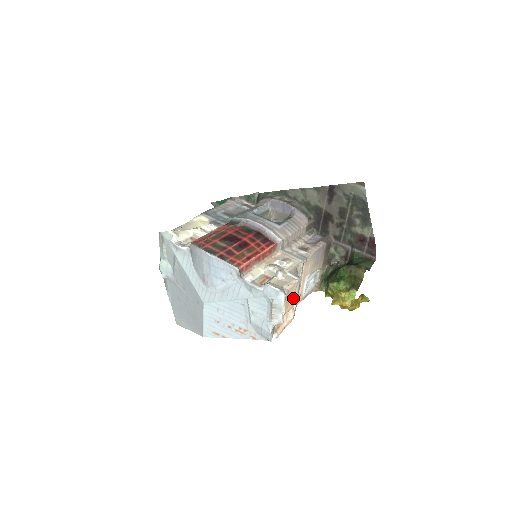
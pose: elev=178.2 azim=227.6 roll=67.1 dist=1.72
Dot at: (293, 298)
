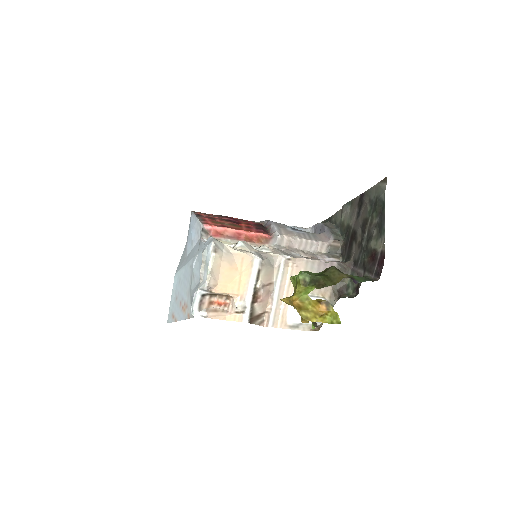
Dot at: (244, 279)
